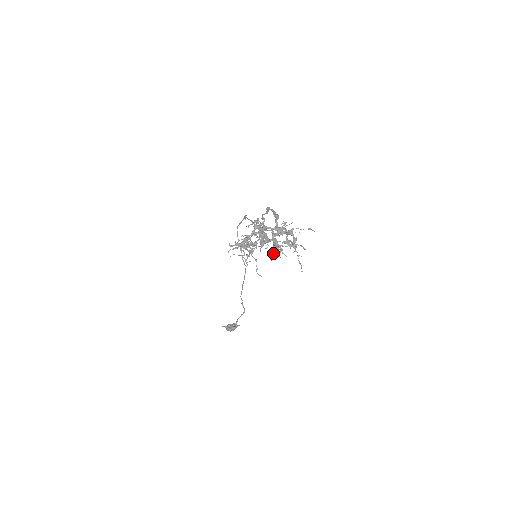
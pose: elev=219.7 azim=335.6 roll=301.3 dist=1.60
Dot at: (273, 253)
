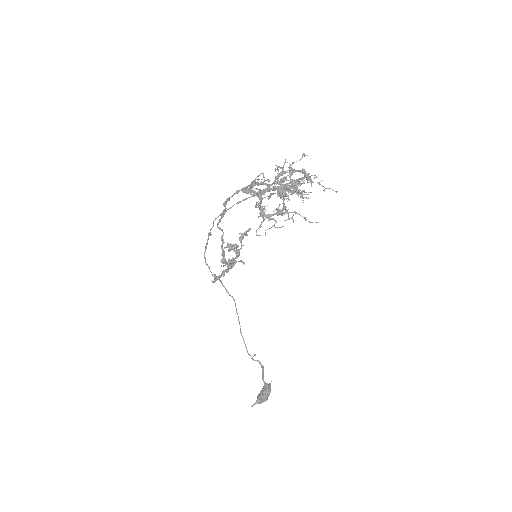
Dot at: (302, 193)
